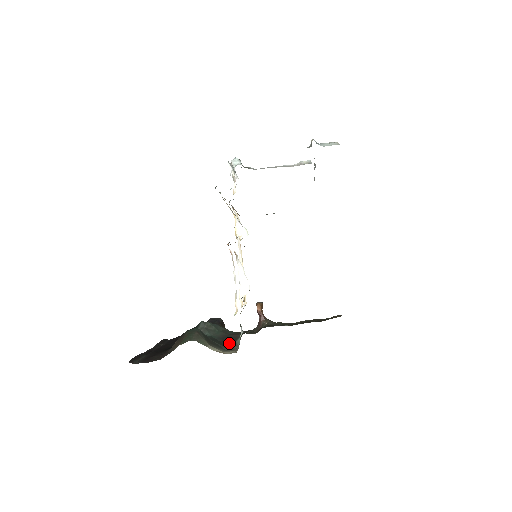
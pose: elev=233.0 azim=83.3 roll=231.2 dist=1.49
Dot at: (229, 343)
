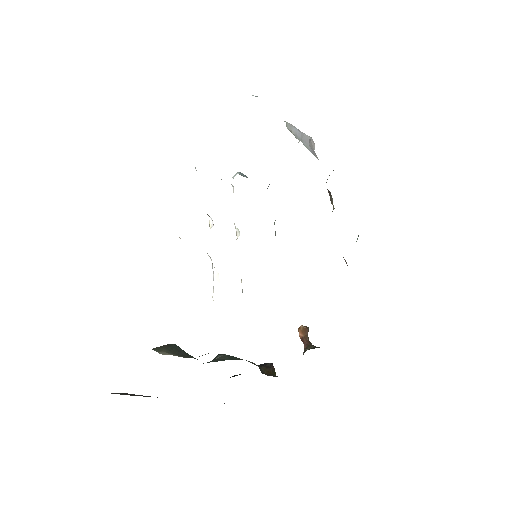
Dot at: occluded
